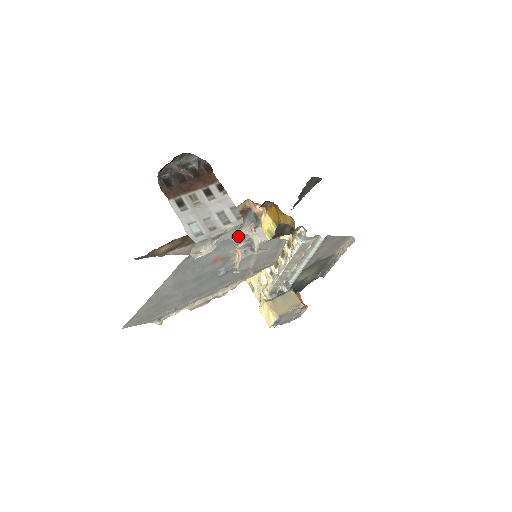
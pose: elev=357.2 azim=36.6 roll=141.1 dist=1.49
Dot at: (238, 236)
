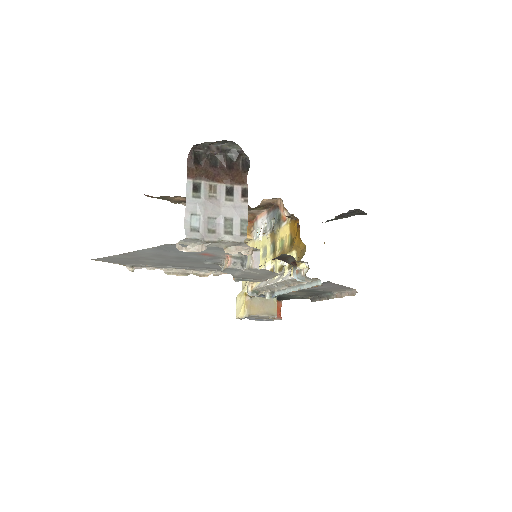
Dot at: (232, 250)
